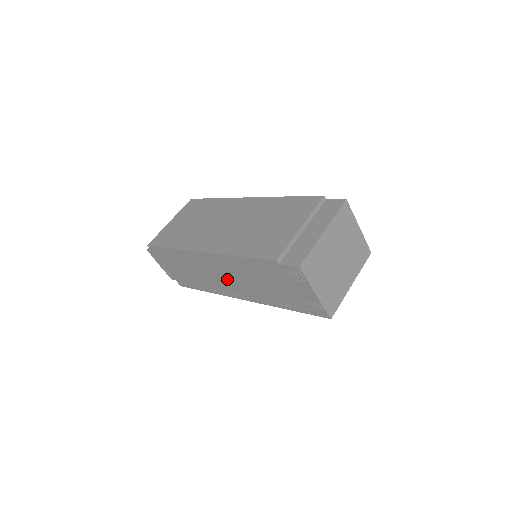
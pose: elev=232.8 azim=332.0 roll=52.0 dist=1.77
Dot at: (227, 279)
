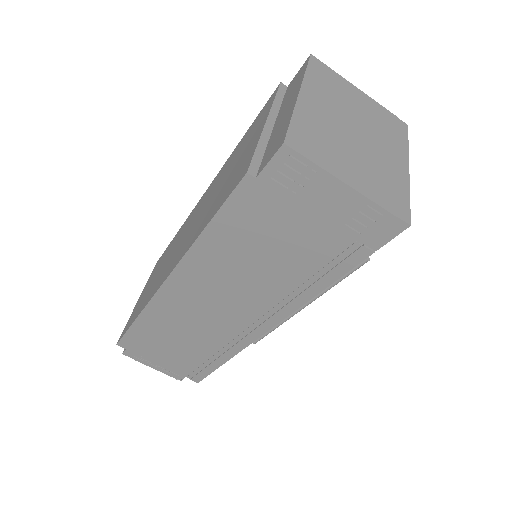
Dot at: (226, 304)
